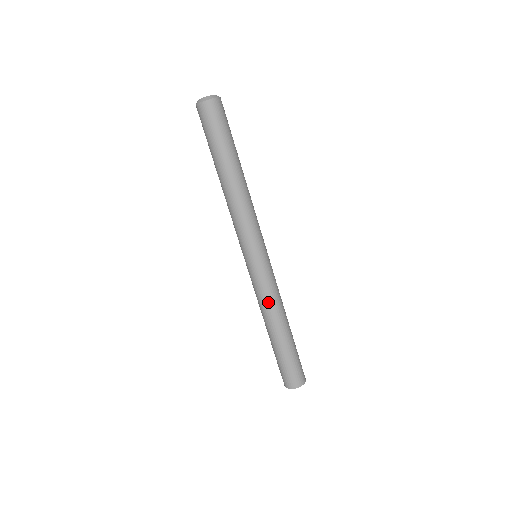
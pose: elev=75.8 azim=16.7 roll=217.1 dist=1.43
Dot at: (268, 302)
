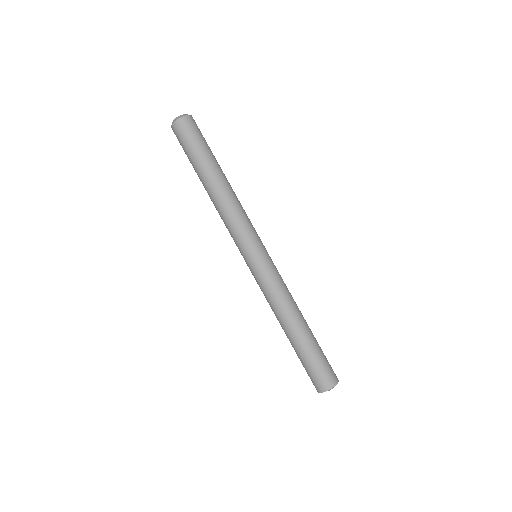
Dot at: (280, 297)
